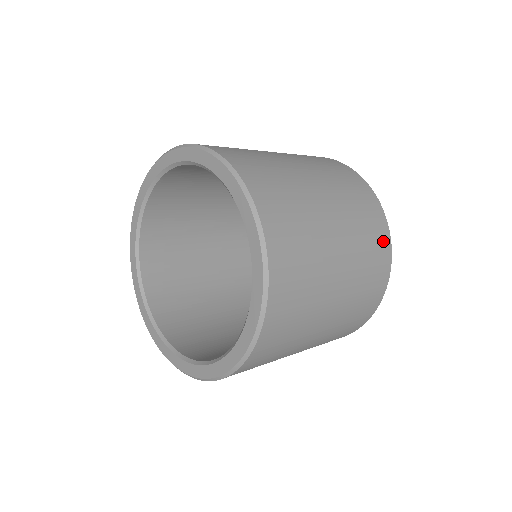
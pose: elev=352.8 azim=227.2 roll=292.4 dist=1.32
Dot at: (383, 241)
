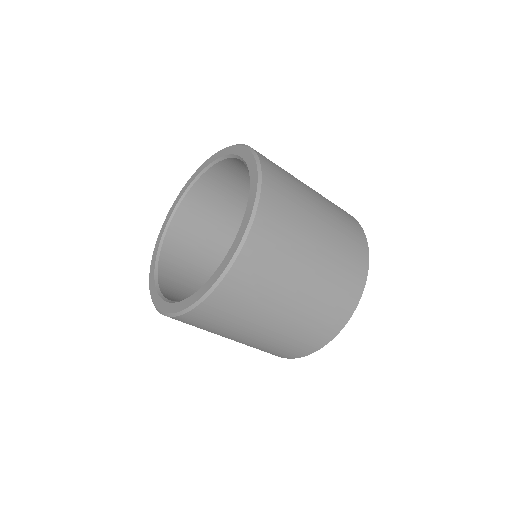
Dot at: (360, 240)
